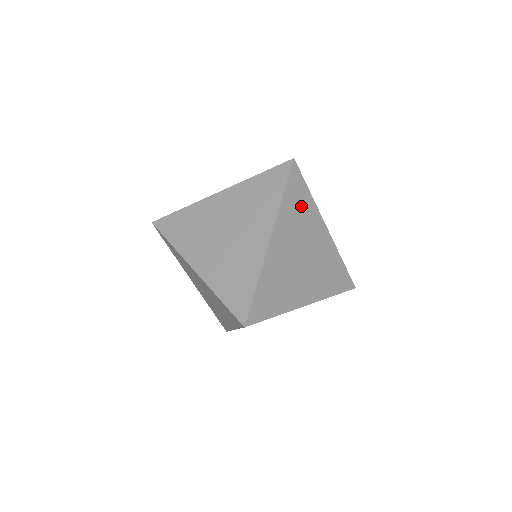
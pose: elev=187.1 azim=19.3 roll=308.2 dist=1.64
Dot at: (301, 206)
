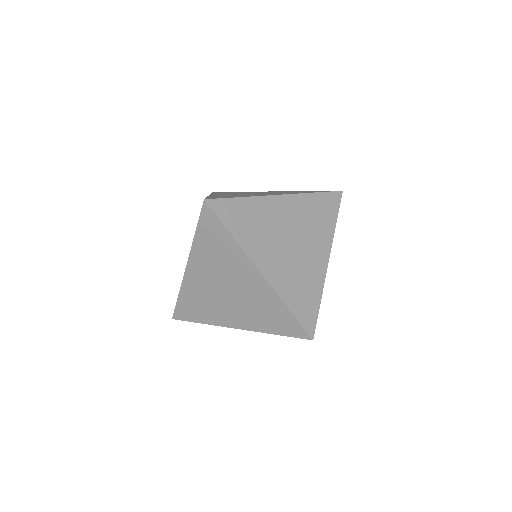
Dot at: occluded
